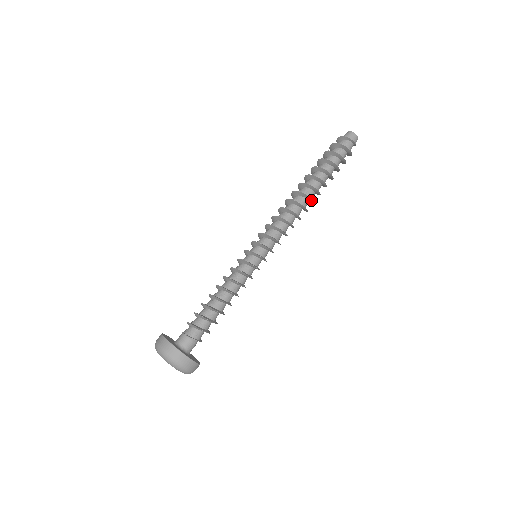
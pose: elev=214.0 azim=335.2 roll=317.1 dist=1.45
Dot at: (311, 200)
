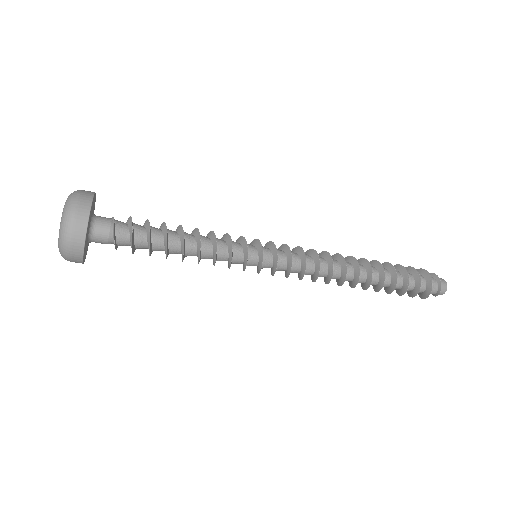
Dot at: (358, 274)
